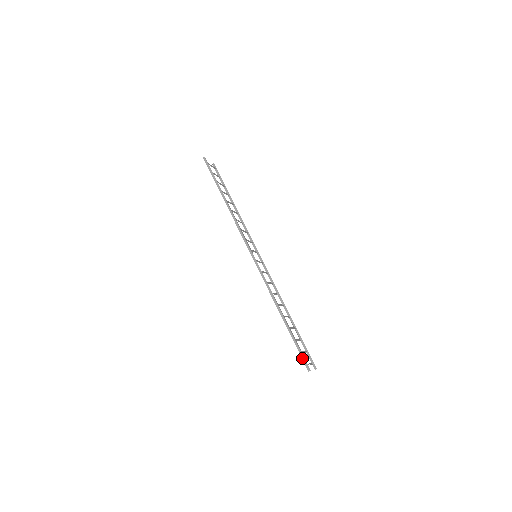
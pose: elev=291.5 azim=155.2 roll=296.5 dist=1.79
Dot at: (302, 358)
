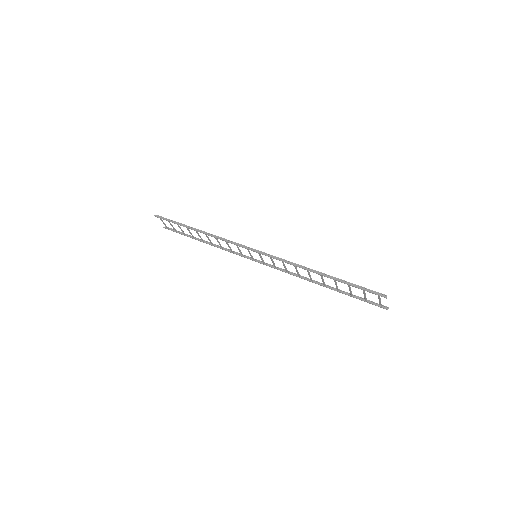
Dot at: (370, 292)
